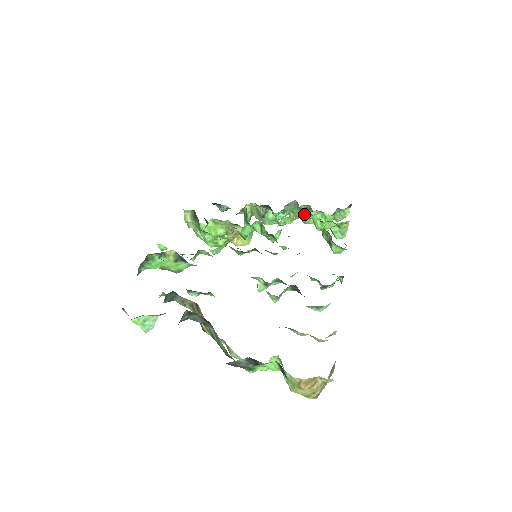
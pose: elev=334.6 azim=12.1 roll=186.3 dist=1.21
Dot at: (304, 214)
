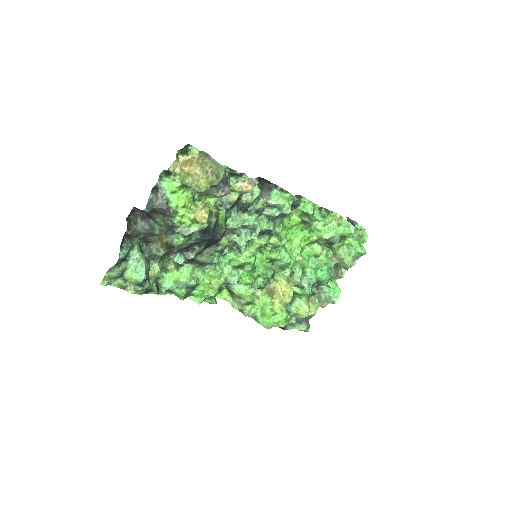
Dot at: (339, 261)
